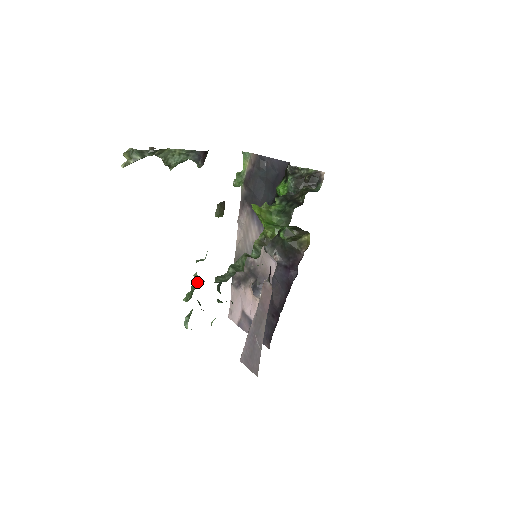
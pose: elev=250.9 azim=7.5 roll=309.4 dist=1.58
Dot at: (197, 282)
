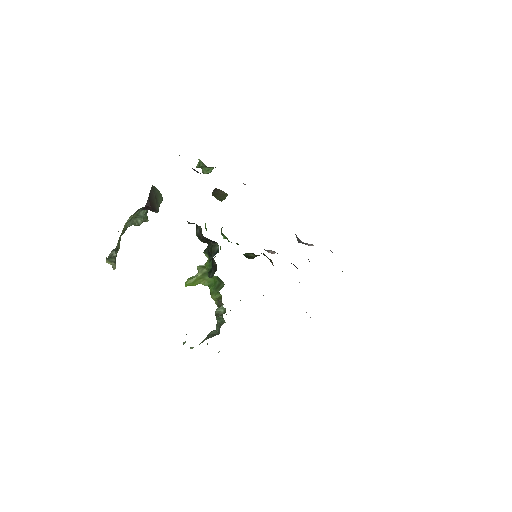
Dot at: occluded
